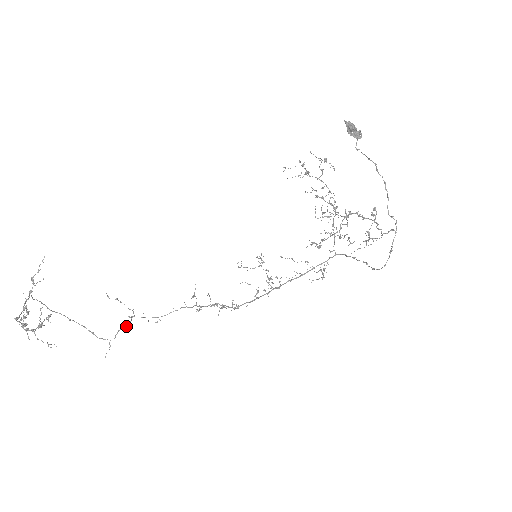
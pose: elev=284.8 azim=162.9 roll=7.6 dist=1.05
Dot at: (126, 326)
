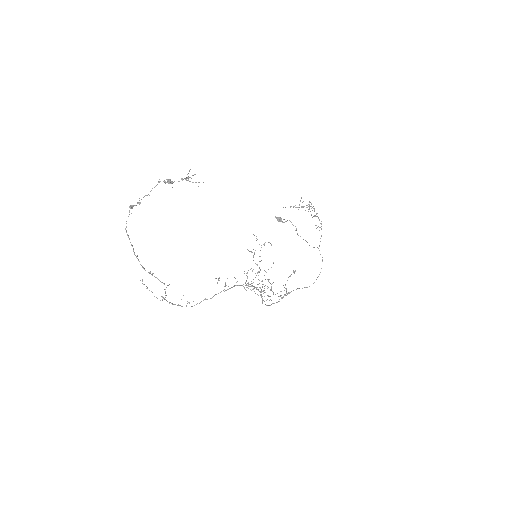
Dot at: occluded
